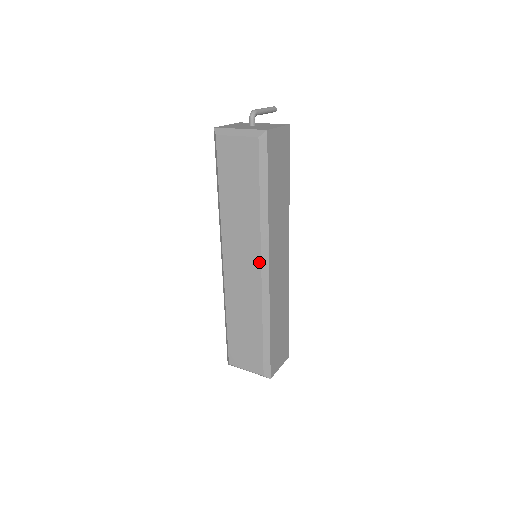
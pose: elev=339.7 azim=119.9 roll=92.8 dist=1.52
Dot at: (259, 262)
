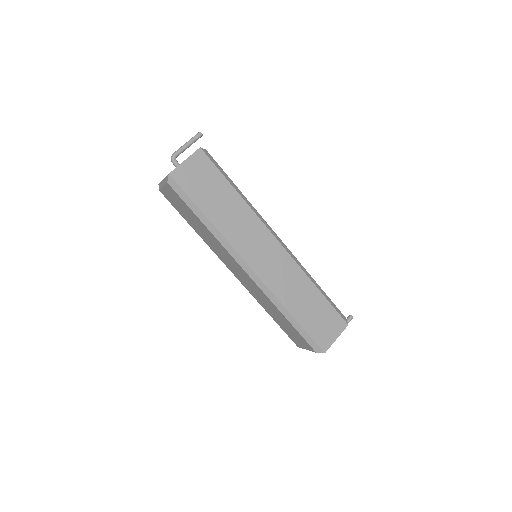
Dot at: (241, 267)
